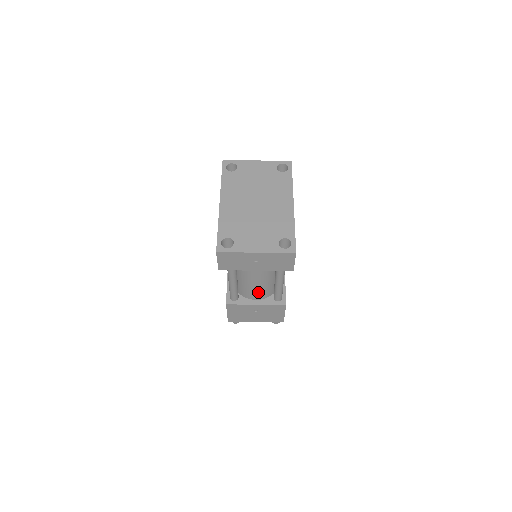
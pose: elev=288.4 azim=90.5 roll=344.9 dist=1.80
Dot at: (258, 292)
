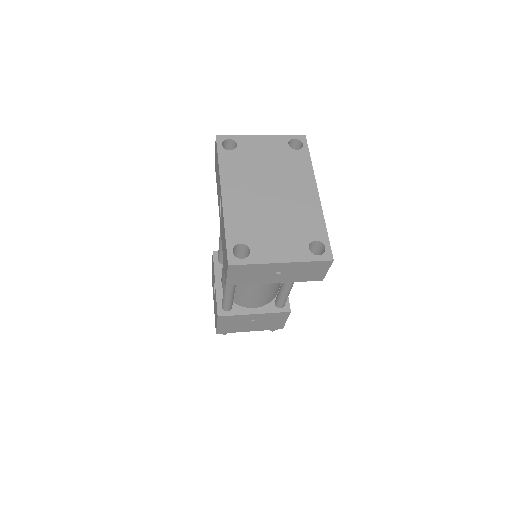
Dot at: (258, 300)
